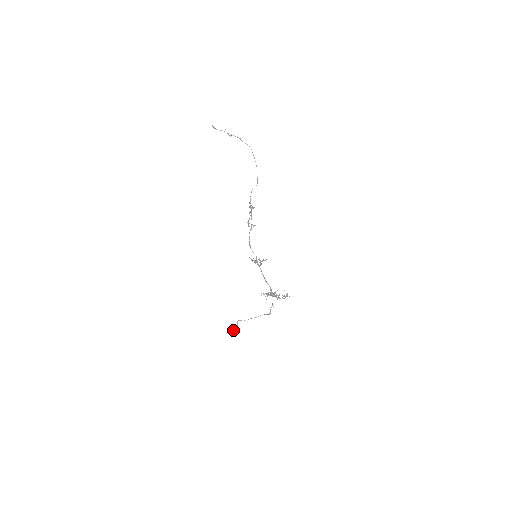
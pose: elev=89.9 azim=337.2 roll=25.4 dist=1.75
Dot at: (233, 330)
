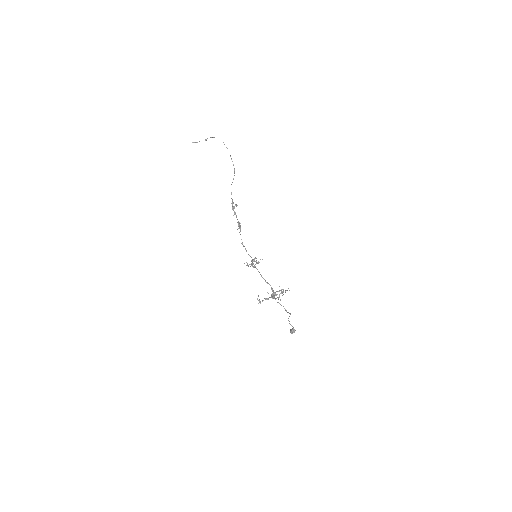
Dot at: (291, 332)
